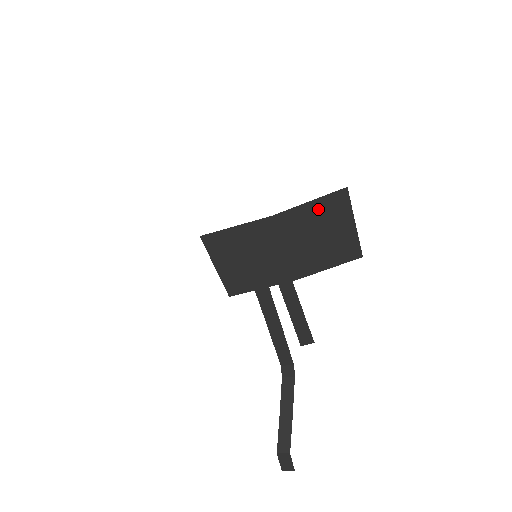
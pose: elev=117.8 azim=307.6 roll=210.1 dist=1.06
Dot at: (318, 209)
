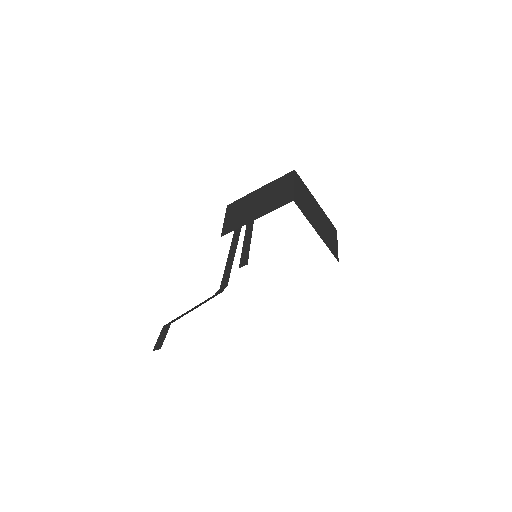
Dot at: (279, 182)
